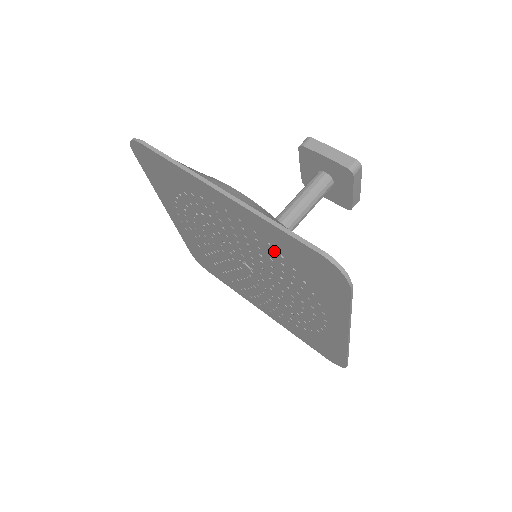
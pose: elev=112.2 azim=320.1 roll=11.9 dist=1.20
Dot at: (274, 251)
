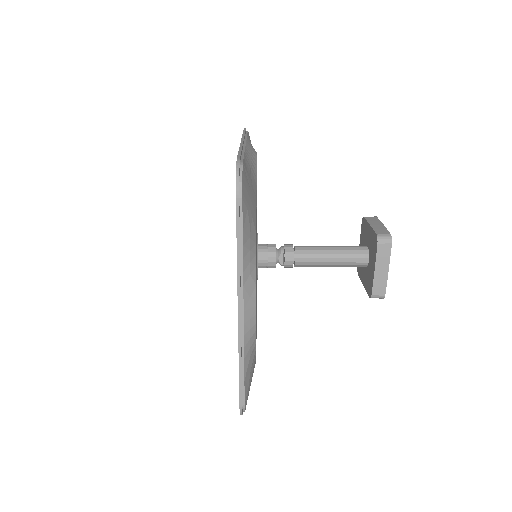
Dot at: occluded
